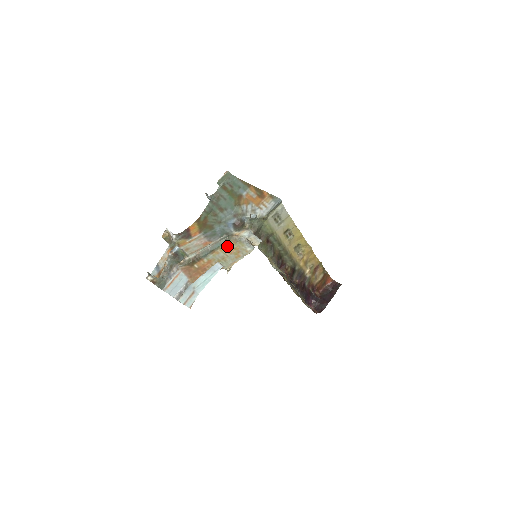
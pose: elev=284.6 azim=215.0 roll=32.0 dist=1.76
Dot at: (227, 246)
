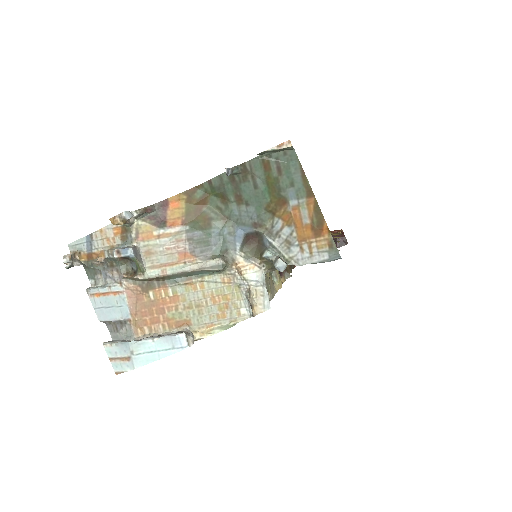
Dot at: (215, 283)
